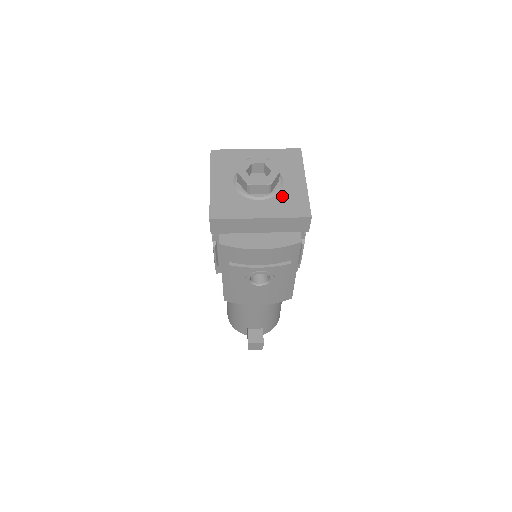
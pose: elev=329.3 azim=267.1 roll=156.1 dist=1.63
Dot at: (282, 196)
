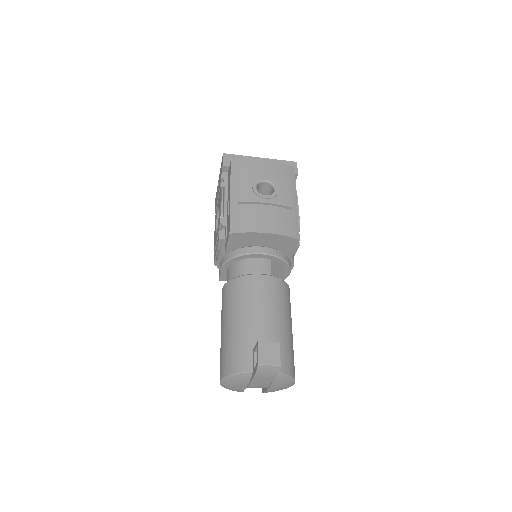
Dot at: occluded
